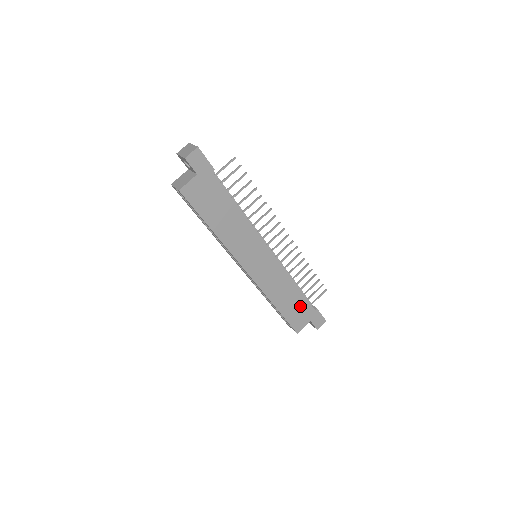
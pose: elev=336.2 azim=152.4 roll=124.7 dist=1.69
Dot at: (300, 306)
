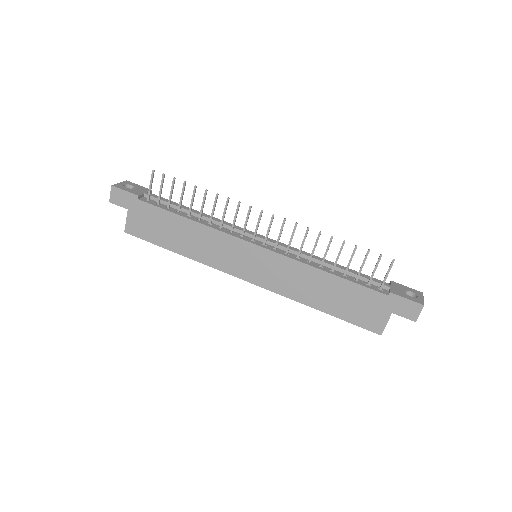
Dot at: (356, 297)
